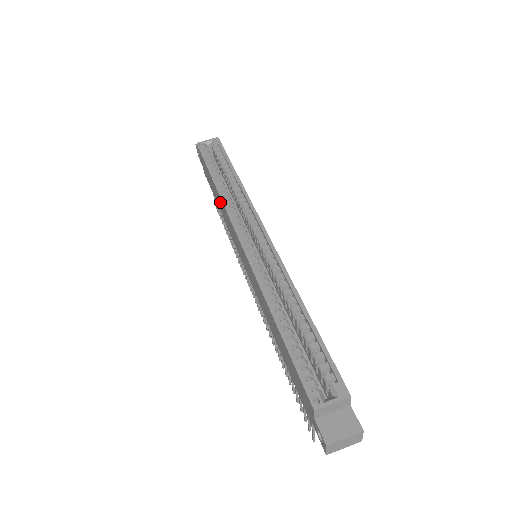
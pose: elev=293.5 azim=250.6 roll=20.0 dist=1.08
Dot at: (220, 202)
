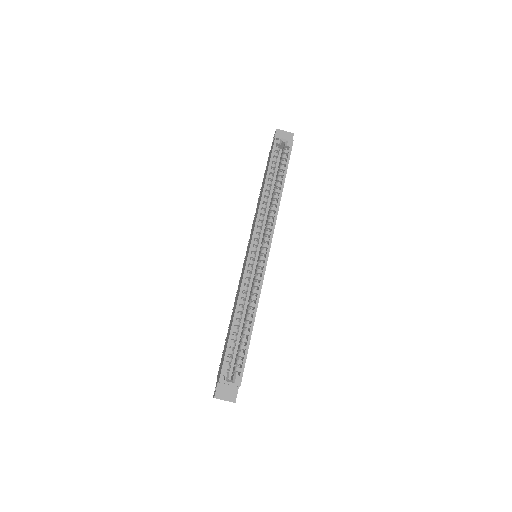
Dot at: (259, 201)
